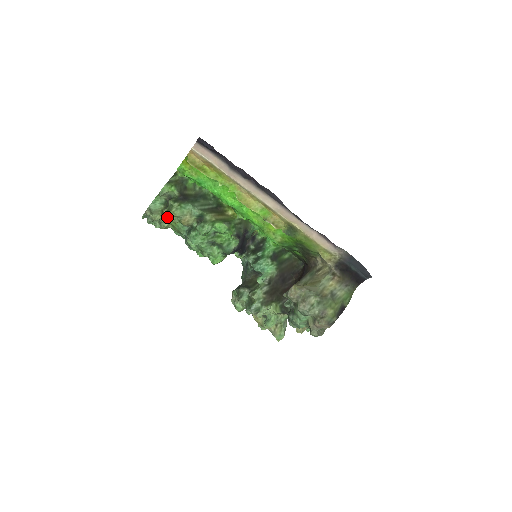
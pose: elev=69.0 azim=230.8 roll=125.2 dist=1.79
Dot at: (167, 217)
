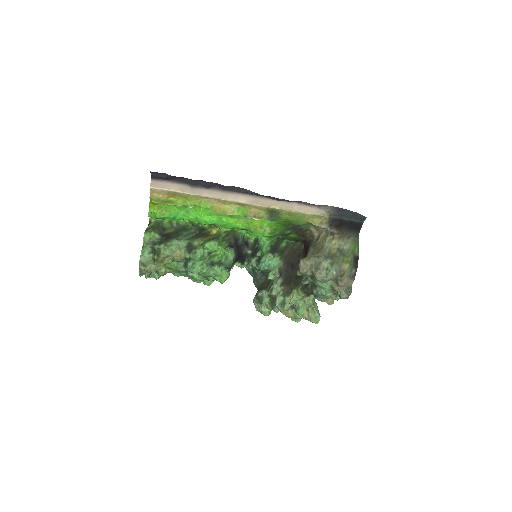
Dot at: (160, 261)
